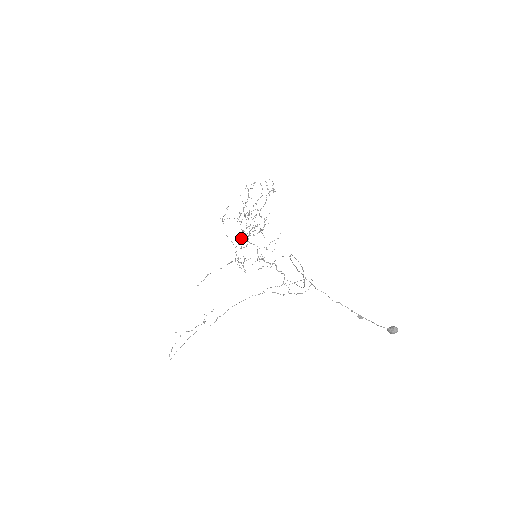
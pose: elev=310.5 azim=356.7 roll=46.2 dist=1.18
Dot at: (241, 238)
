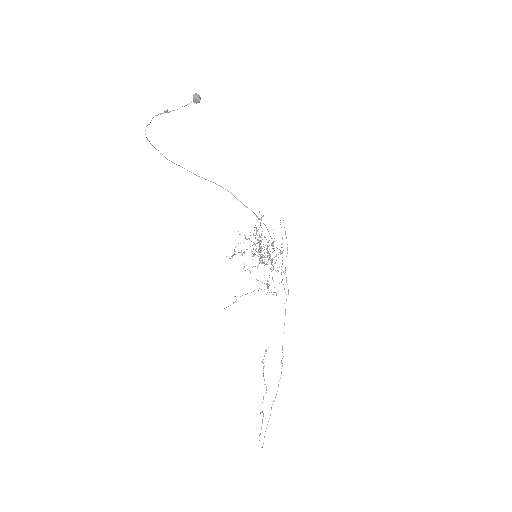
Dot at: occluded
